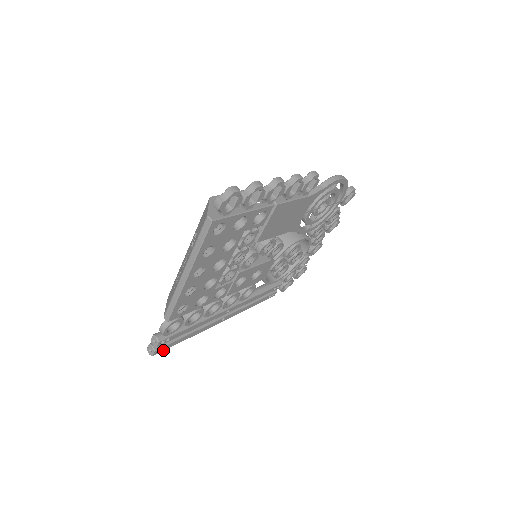
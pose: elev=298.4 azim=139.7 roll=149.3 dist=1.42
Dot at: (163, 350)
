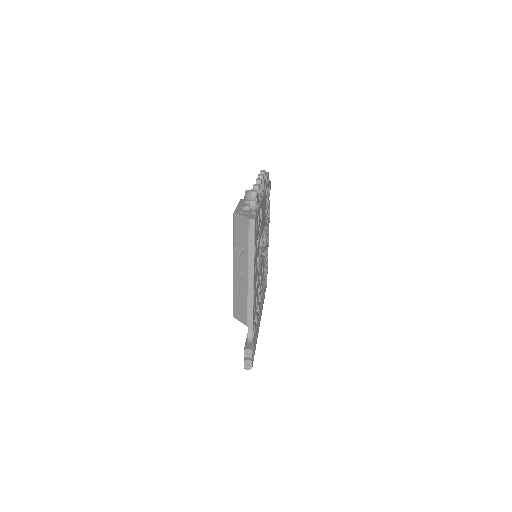
Dot at: occluded
